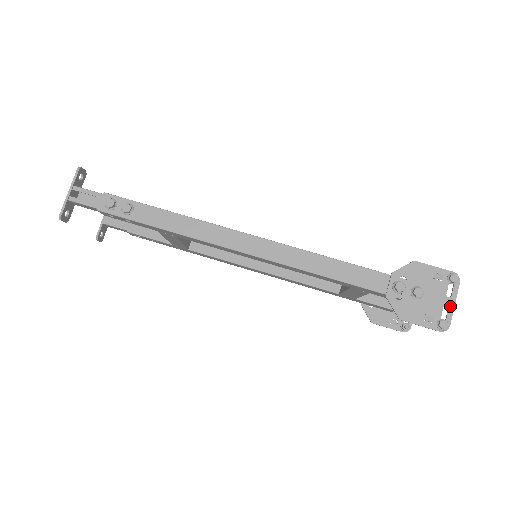
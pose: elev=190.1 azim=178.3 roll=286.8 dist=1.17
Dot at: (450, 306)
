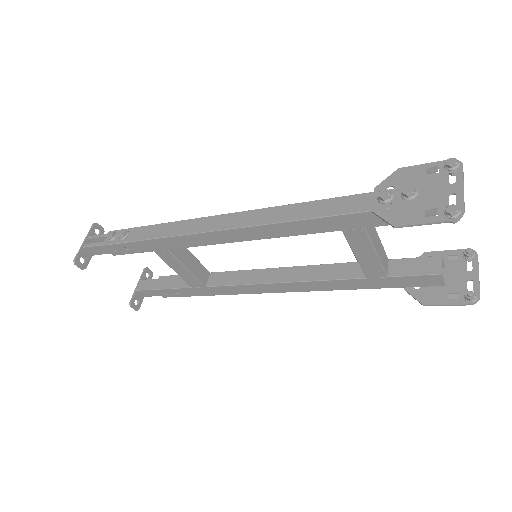
Dot at: (457, 191)
